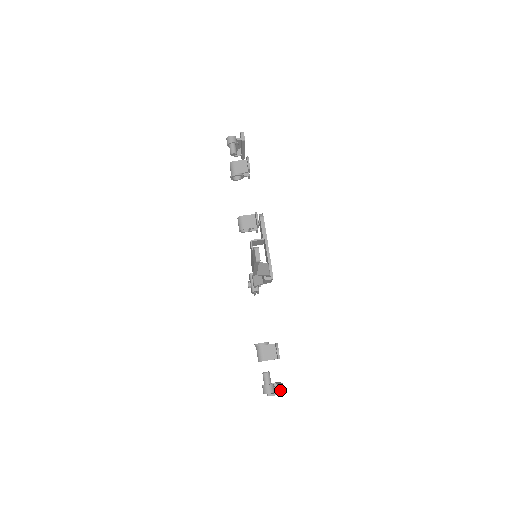
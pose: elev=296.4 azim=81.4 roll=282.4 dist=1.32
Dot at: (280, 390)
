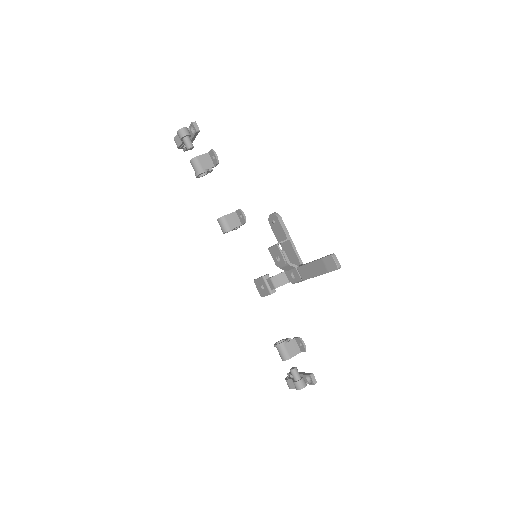
Dot at: (312, 380)
